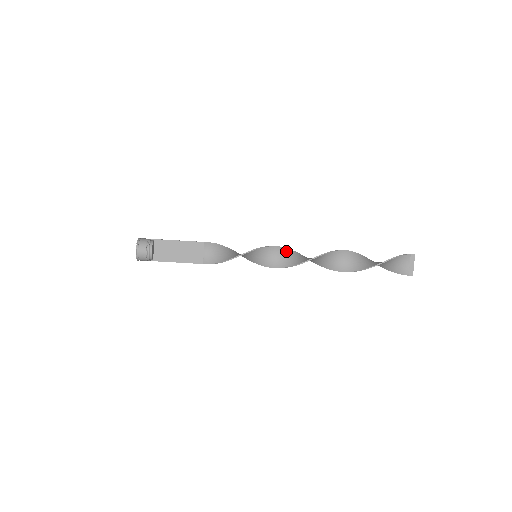
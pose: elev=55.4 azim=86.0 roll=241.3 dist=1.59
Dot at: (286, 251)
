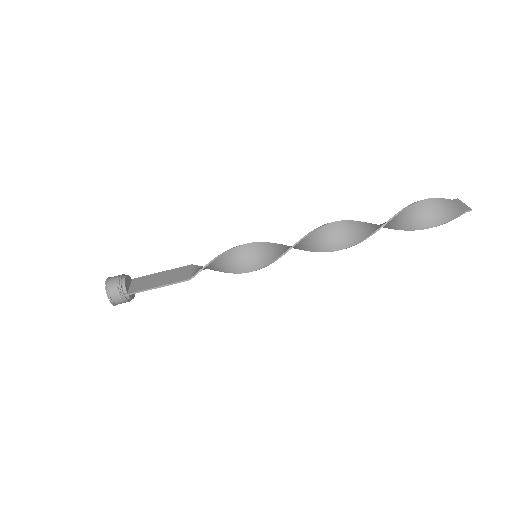
Dot at: occluded
